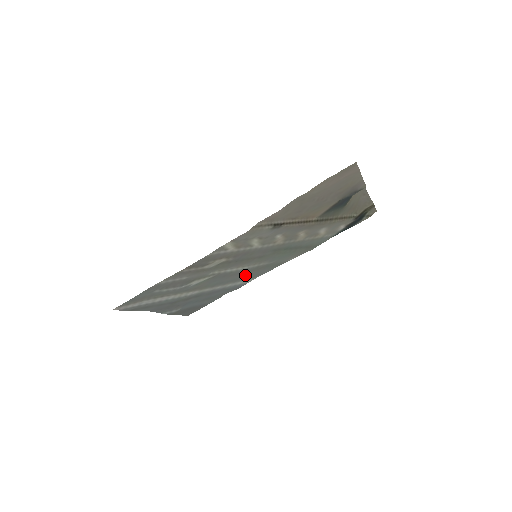
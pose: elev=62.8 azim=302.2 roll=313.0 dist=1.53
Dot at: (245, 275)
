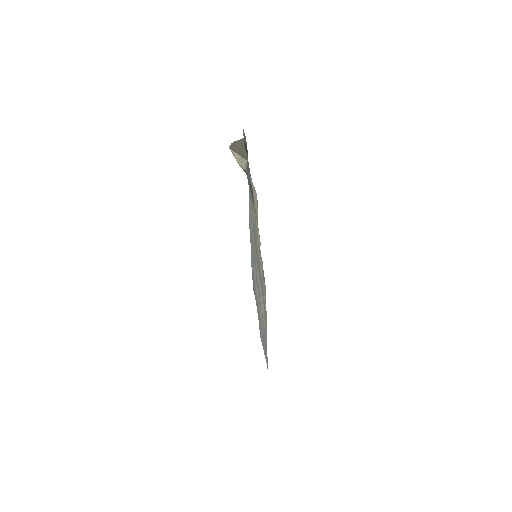
Dot at: (253, 254)
